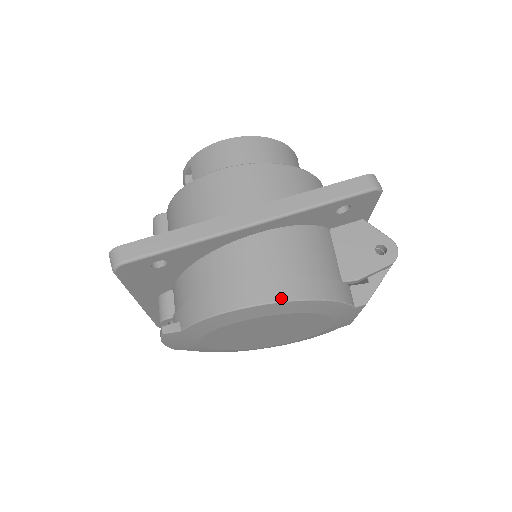
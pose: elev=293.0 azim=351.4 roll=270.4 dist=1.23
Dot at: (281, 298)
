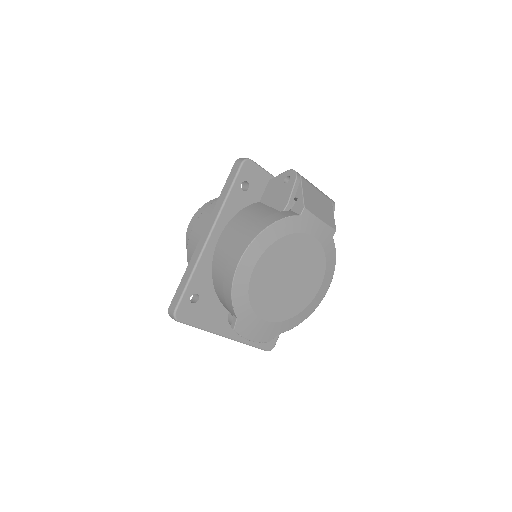
Dot at: (246, 247)
